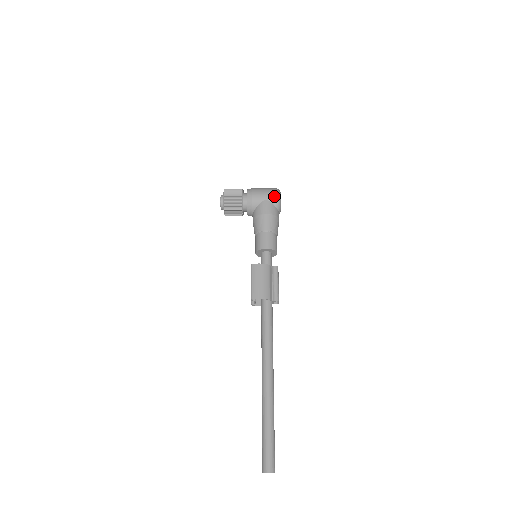
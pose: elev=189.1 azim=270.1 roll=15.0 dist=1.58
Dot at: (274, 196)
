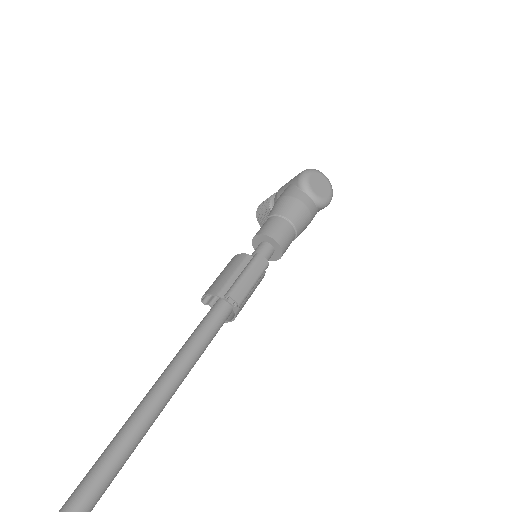
Dot at: (298, 175)
